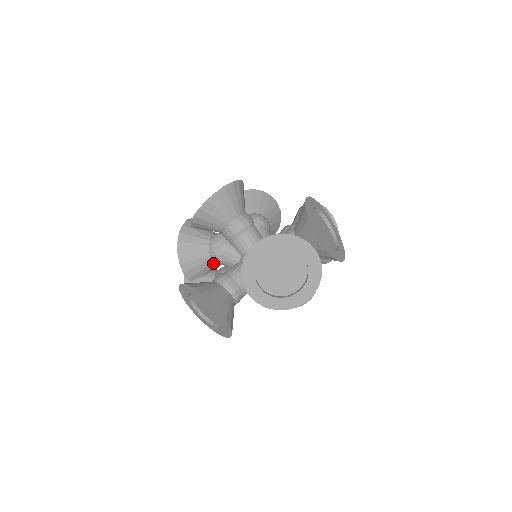
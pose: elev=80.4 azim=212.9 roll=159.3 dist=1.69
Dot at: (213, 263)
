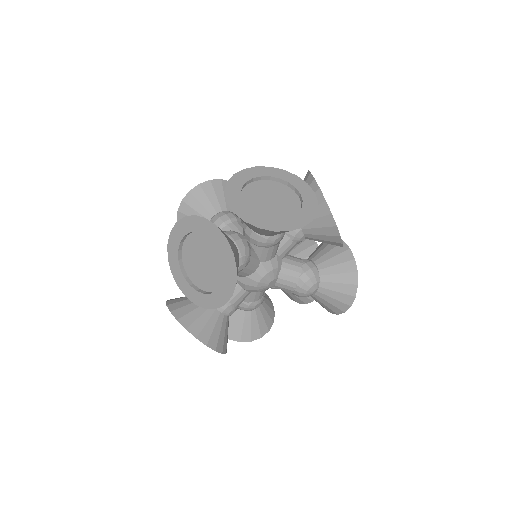
Dot at: occluded
